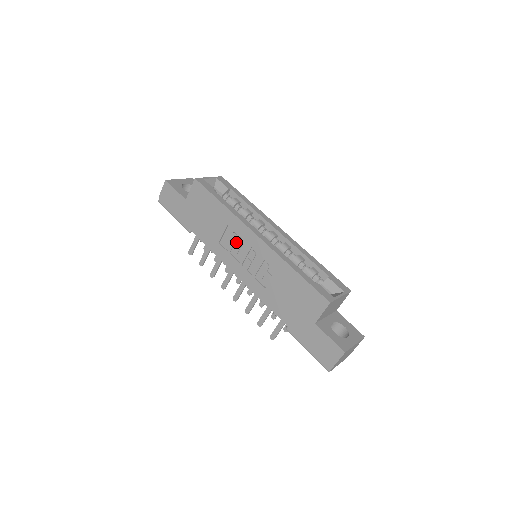
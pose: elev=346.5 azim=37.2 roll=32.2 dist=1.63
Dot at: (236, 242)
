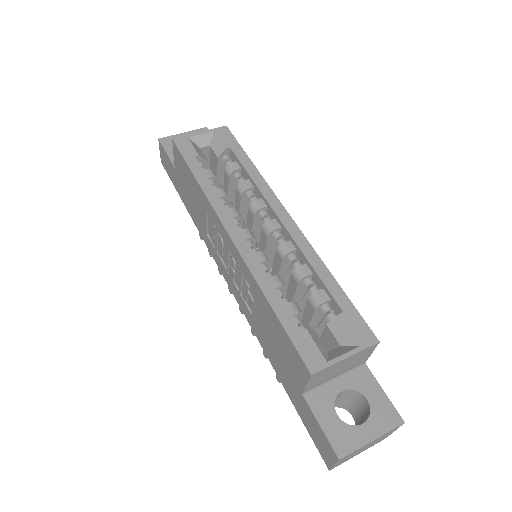
Dot at: (218, 238)
